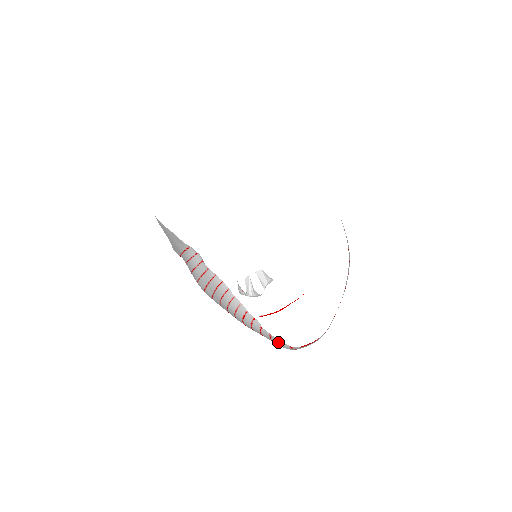
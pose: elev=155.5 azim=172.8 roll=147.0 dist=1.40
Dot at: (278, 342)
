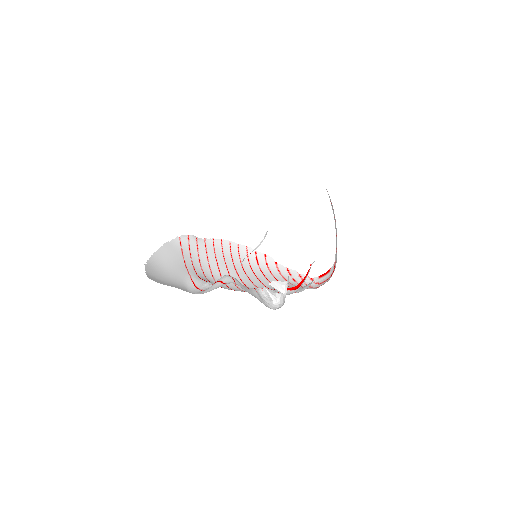
Dot at: (298, 276)
